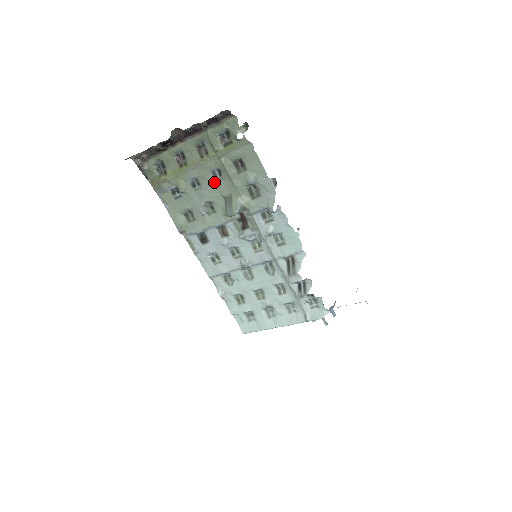
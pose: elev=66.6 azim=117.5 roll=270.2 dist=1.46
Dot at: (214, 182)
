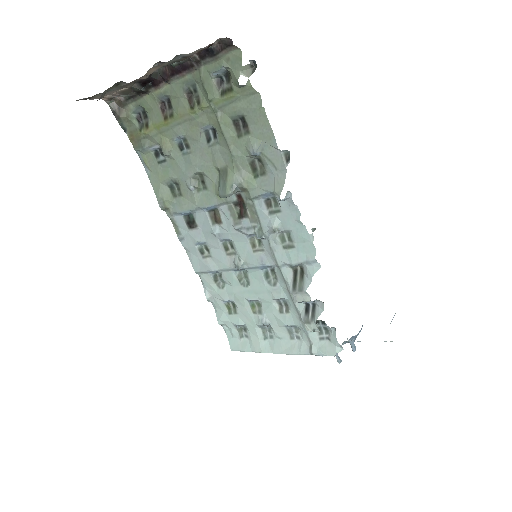
Dot at: (206, 146)
